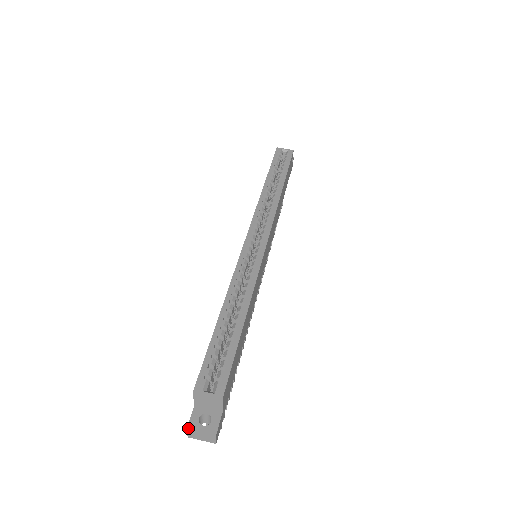
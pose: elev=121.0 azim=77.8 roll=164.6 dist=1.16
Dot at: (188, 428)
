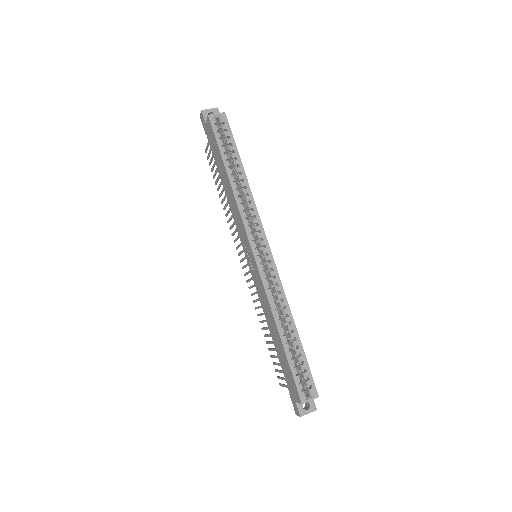
Dot at: occluded
